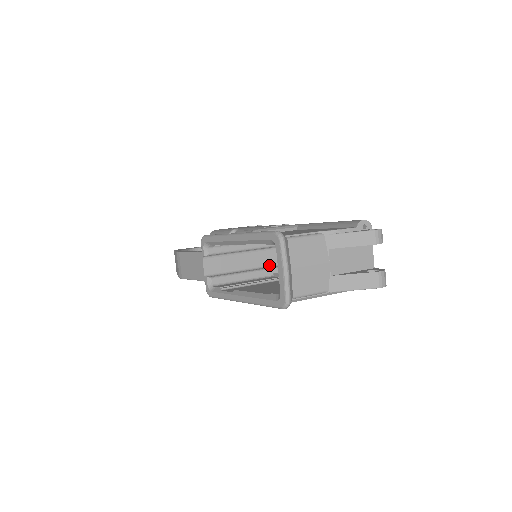
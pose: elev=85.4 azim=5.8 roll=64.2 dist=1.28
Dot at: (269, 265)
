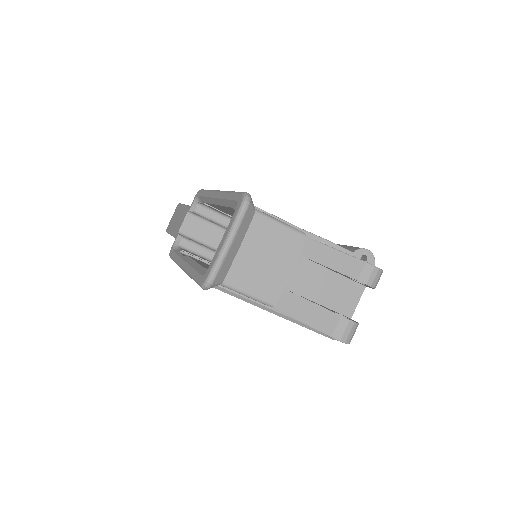
Dot at: occluded
